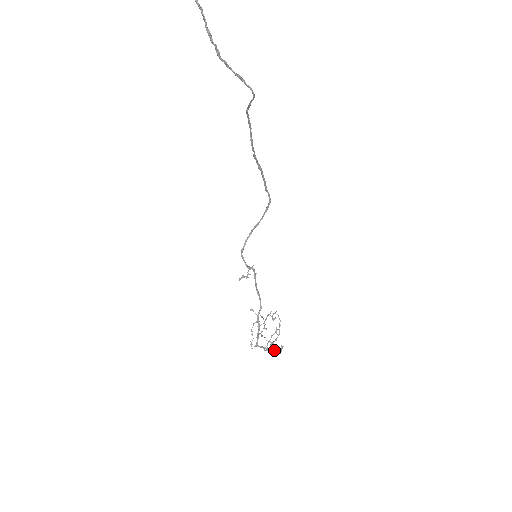
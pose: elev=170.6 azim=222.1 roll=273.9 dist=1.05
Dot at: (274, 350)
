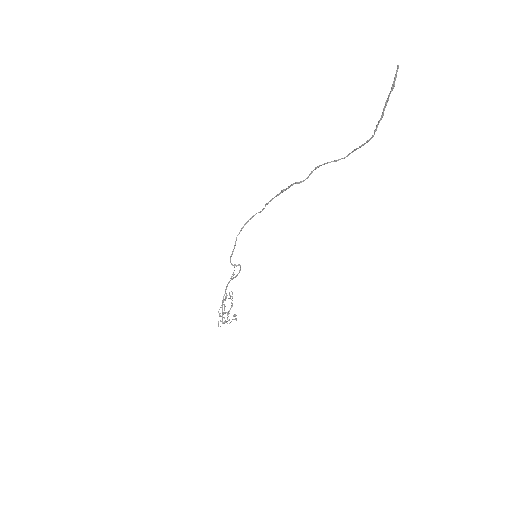
Dot at: (229, 320)
